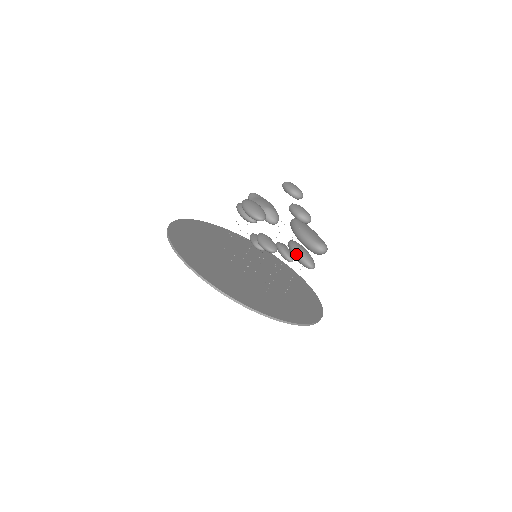
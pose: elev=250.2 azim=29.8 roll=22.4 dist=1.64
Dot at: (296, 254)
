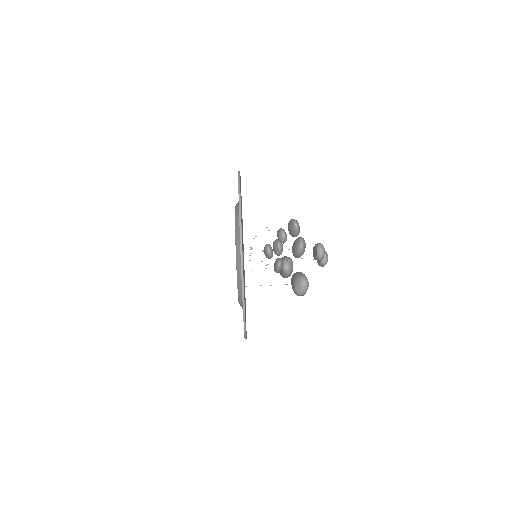
Dot at: occluded
